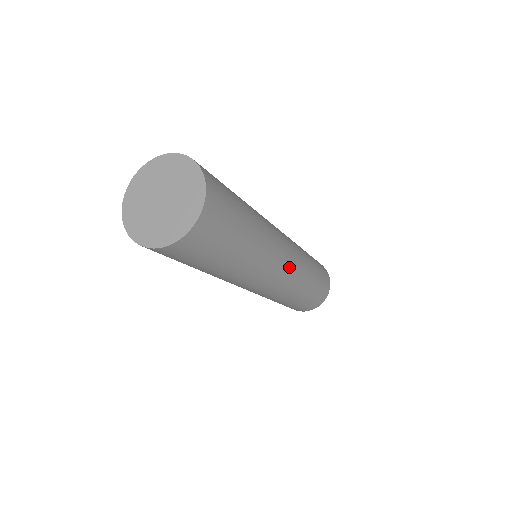
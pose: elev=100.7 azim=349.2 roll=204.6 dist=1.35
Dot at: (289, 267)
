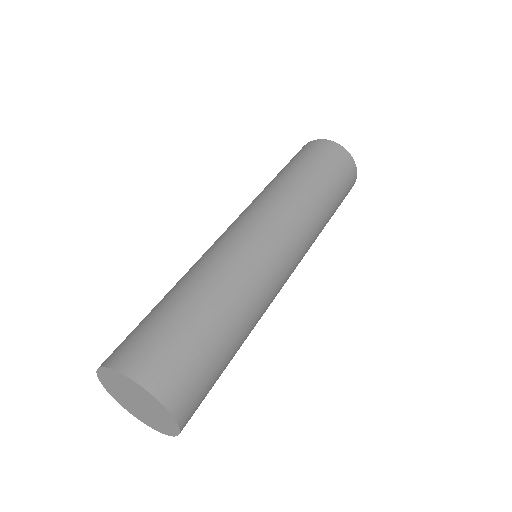
Dot at: (295, 264)
